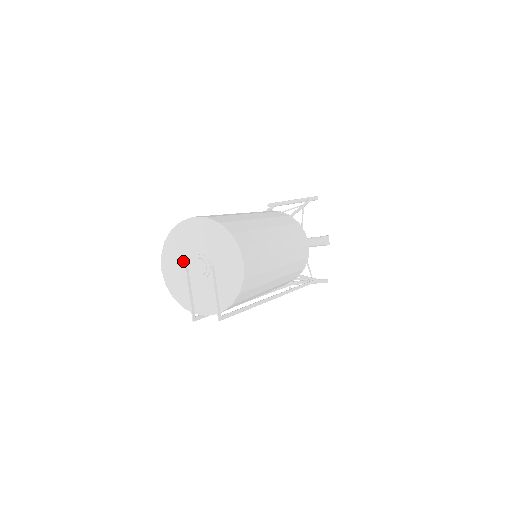
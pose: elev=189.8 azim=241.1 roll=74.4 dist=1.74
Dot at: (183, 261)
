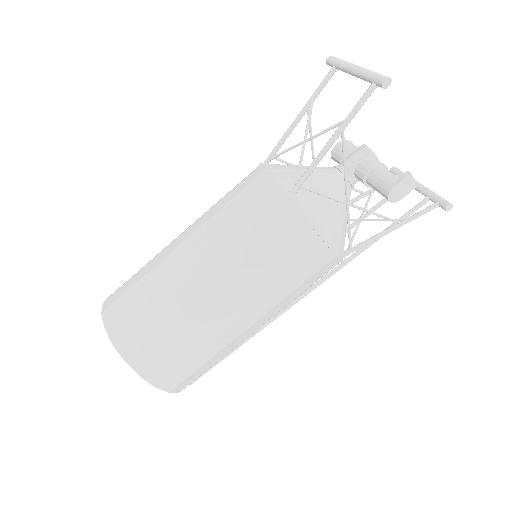
Dot at: occluded
